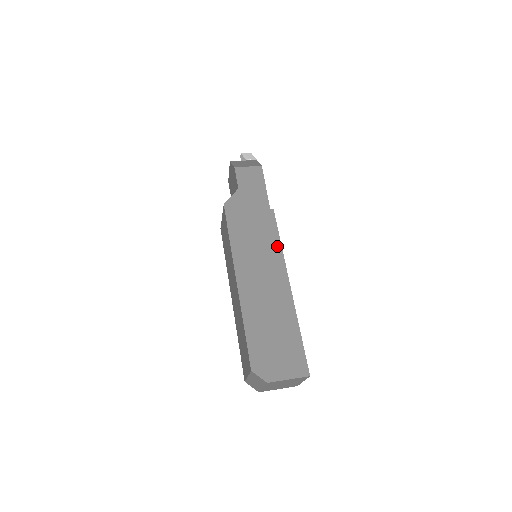
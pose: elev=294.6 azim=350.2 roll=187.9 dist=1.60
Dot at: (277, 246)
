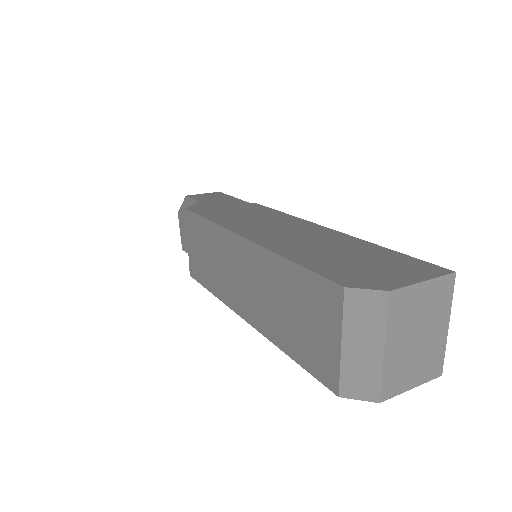
Dot at: (281, 214)
